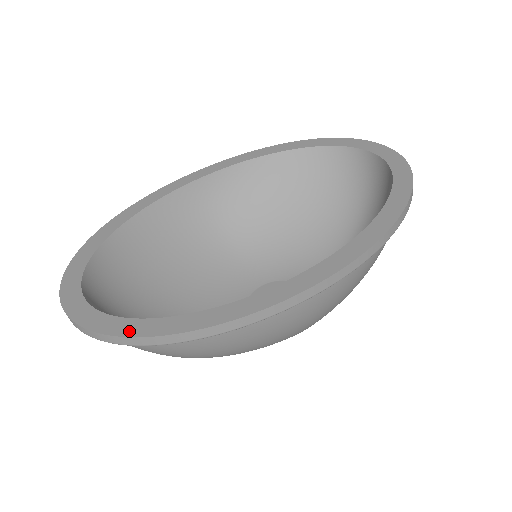
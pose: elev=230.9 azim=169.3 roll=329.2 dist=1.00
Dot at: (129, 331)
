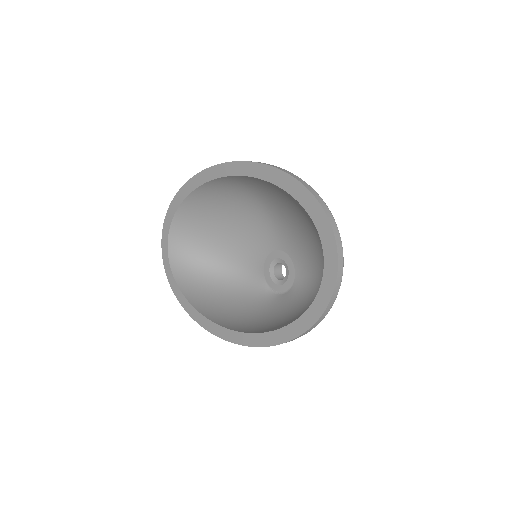
Dot at: (175, 292)
